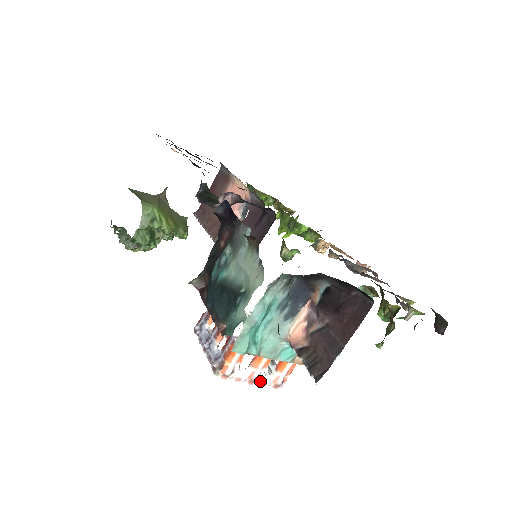
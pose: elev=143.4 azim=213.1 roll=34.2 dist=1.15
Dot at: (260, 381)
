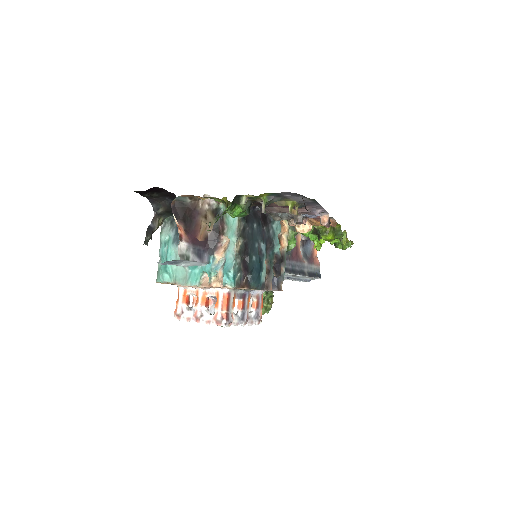
Dot at: (204, 319)
